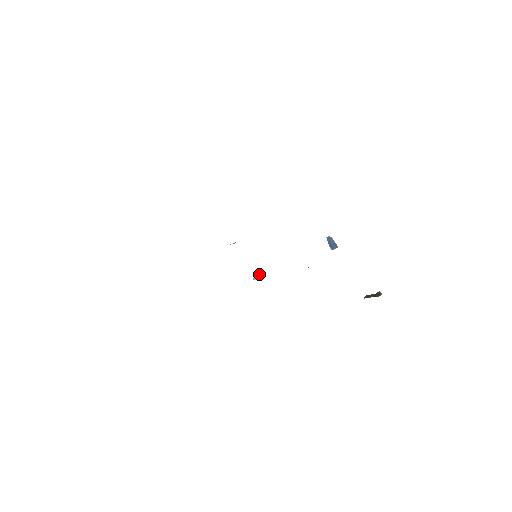
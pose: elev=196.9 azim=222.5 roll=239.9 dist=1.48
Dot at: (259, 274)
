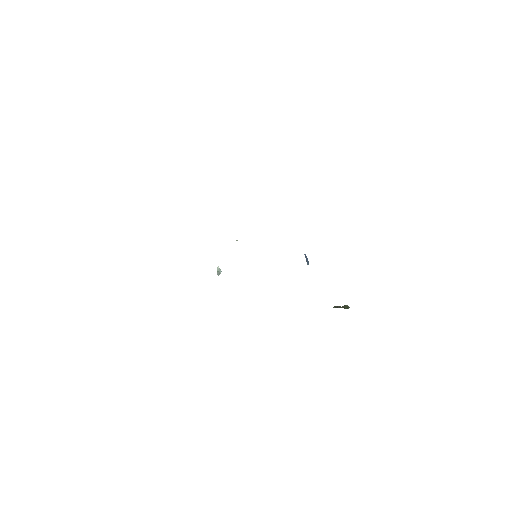
Dot at: (220, 270)
